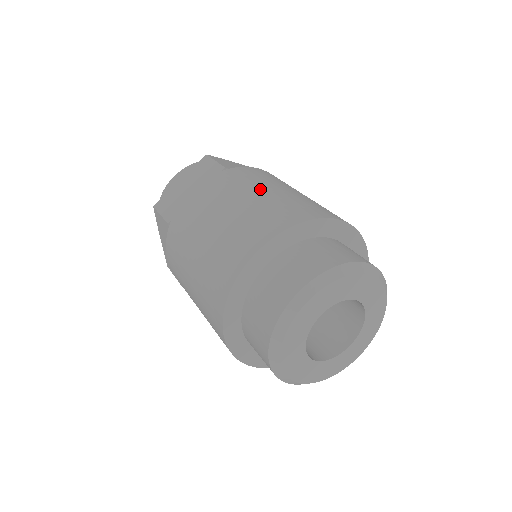
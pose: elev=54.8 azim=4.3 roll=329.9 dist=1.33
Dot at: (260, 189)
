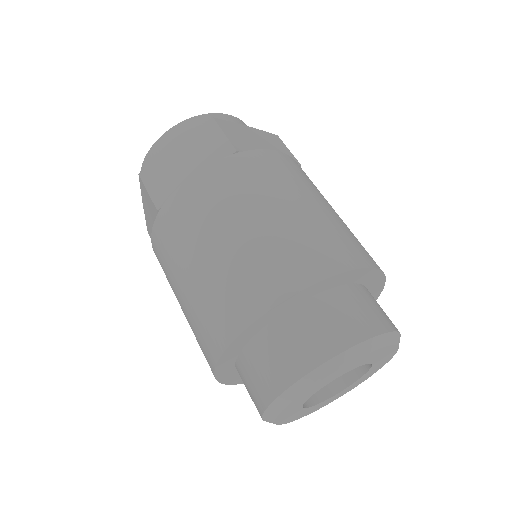
Dot at: occluded
